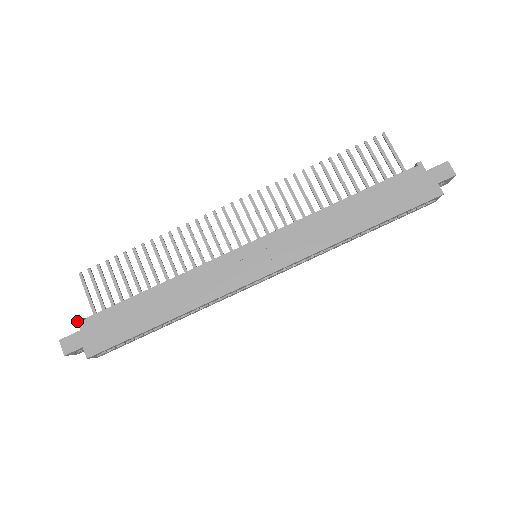
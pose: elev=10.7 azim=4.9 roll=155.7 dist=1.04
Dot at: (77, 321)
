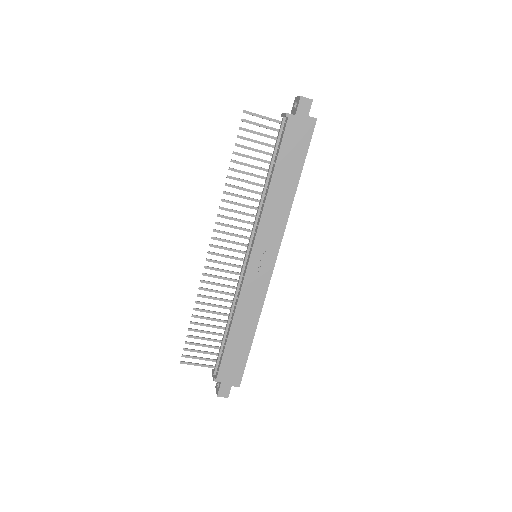
Dot at: occluded
